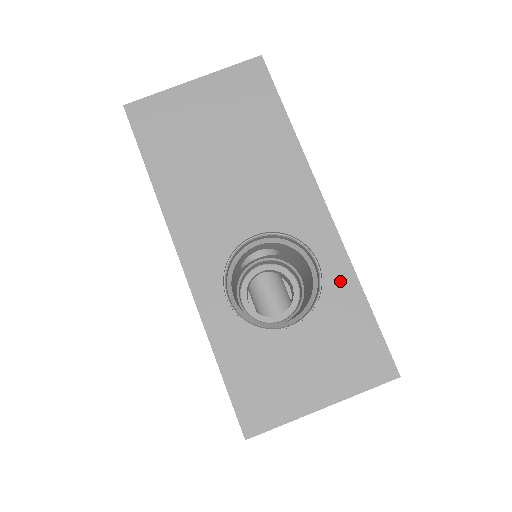
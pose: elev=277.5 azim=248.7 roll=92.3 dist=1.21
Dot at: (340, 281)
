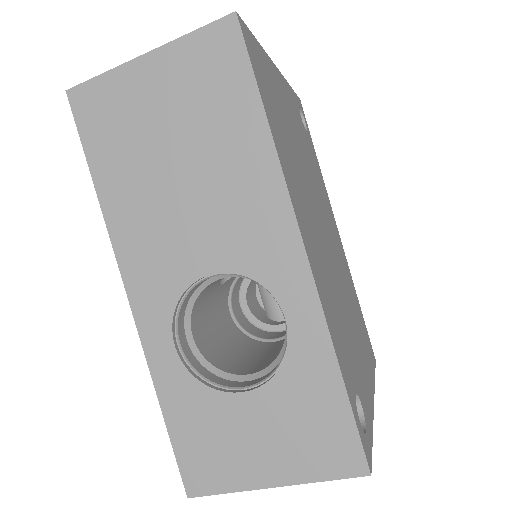
Dot at: (310, 347)
